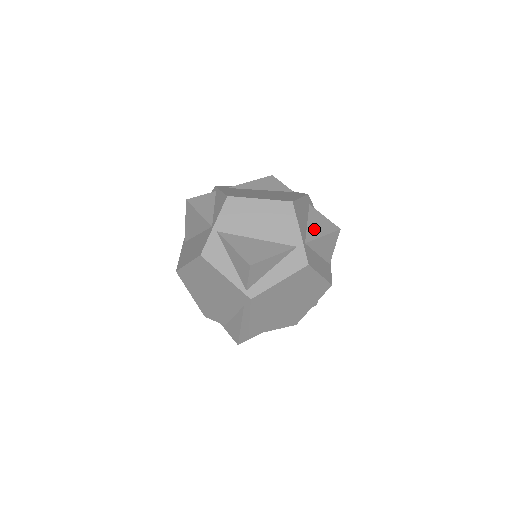
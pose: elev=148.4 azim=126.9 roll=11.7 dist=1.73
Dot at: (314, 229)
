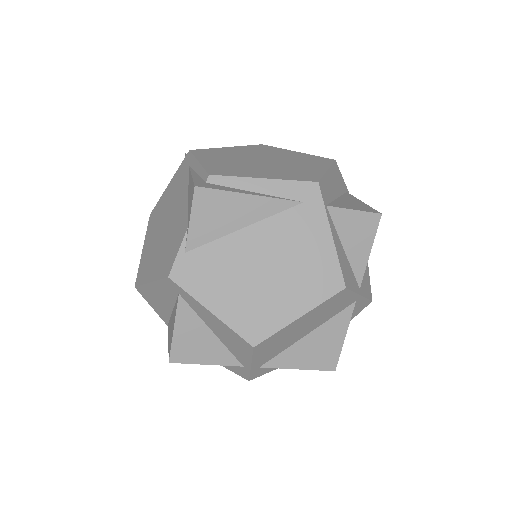
Dot at: occluded
